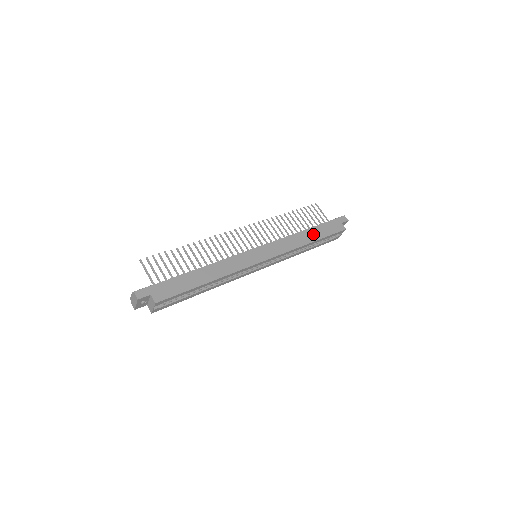
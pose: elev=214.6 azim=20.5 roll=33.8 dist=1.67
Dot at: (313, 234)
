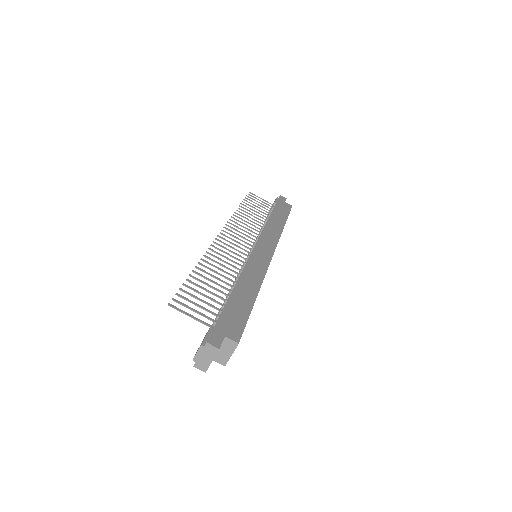
Dot at: (278, 217)
